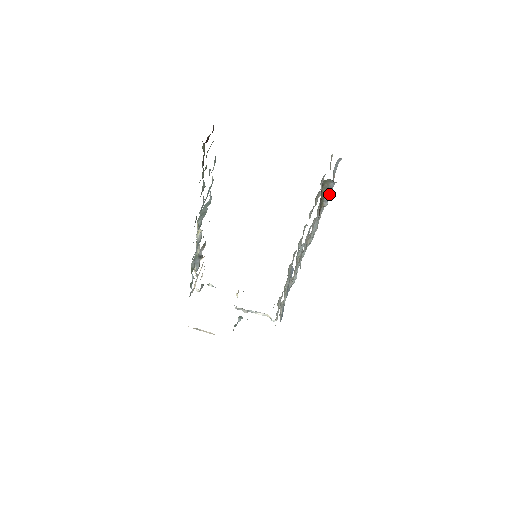
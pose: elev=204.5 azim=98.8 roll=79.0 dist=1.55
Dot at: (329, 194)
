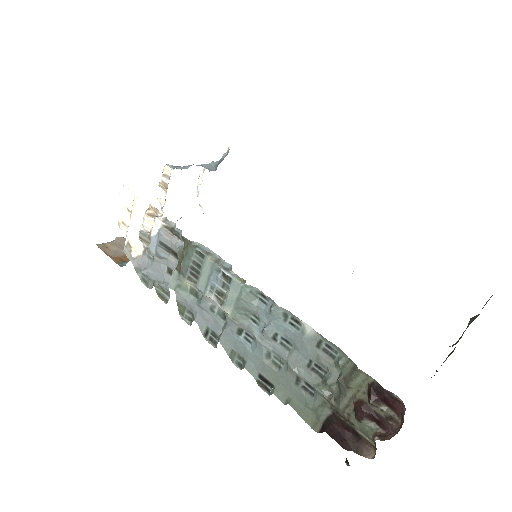
Dot at: occluded
